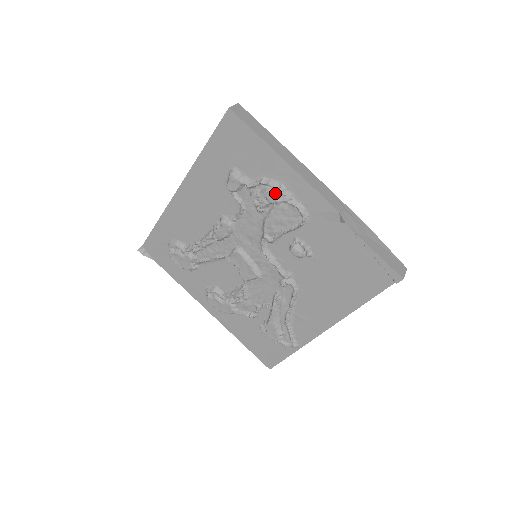
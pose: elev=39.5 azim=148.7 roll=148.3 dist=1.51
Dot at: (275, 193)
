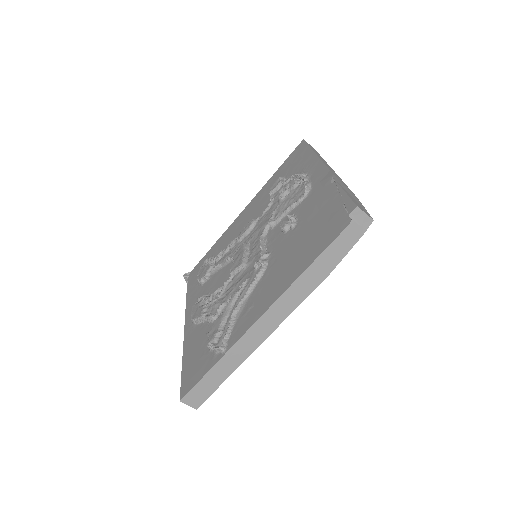
Dot at: (297, 180)
